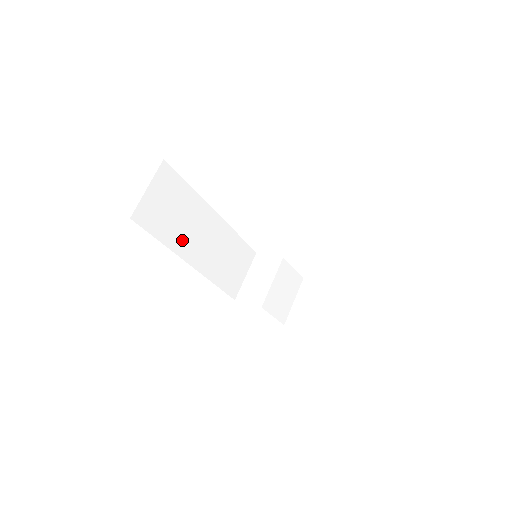
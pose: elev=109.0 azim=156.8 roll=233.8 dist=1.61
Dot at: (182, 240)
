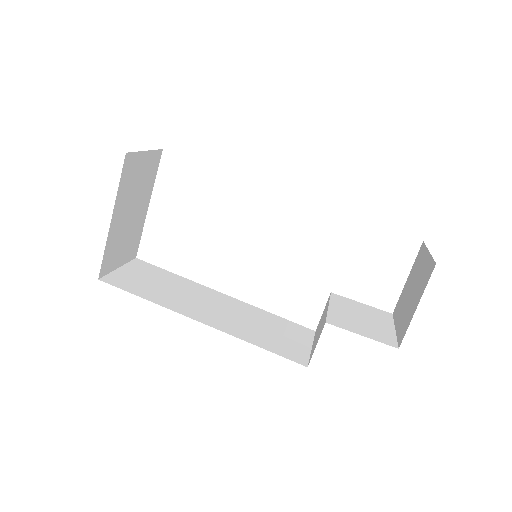
Dot at: (178, 303)
